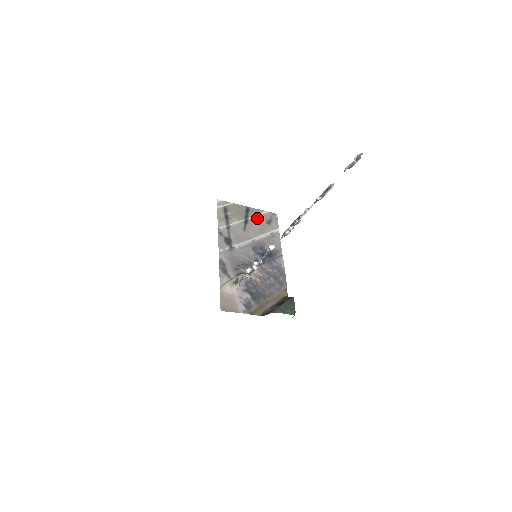
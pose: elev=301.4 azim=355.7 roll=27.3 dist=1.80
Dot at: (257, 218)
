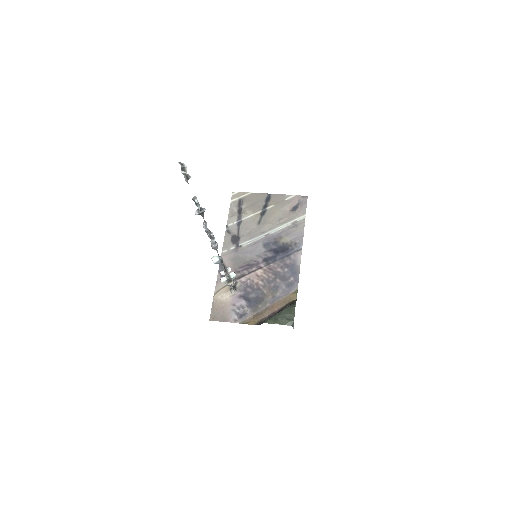
Dot at: (278, 206)
